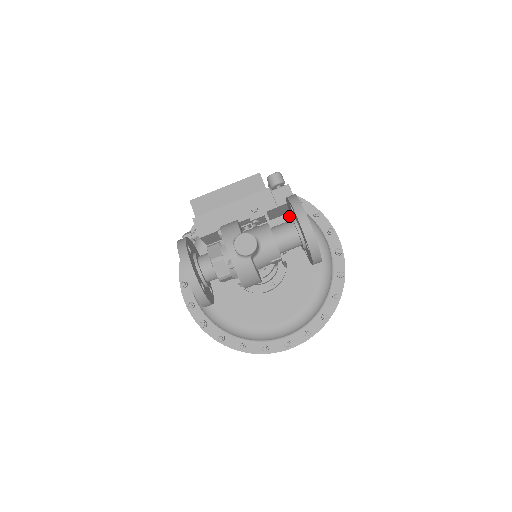
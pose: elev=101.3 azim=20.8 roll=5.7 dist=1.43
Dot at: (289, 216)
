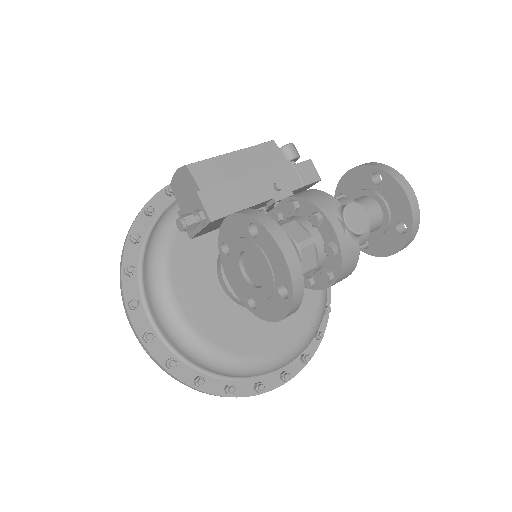
Dot at: occluded
